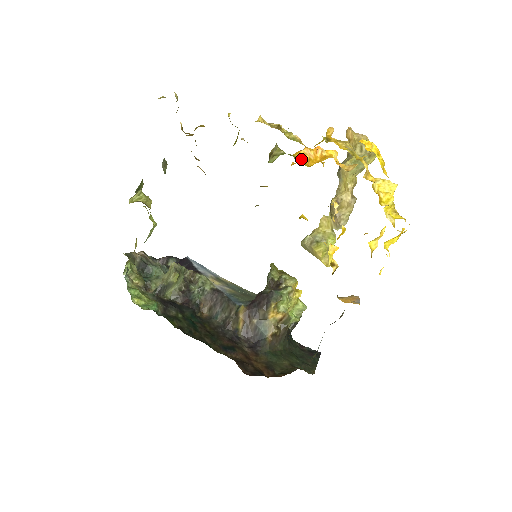
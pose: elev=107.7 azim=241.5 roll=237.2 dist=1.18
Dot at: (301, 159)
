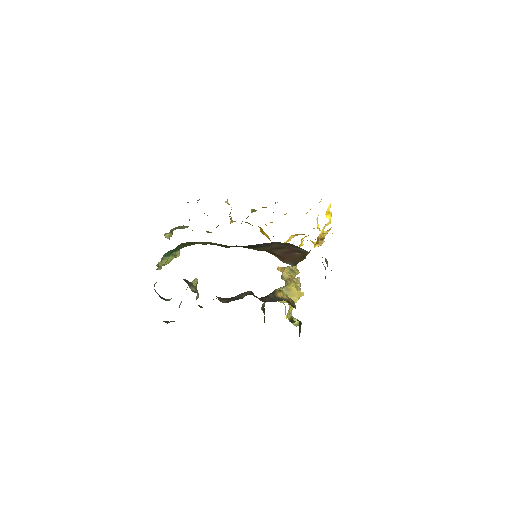
Dot at: occluded
